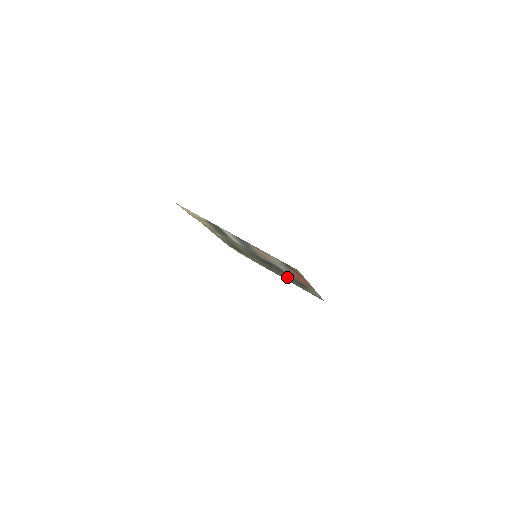
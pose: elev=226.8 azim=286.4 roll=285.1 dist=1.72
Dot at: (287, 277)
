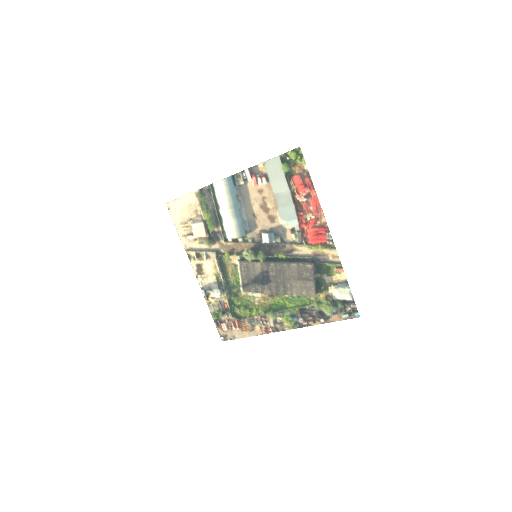
Dot at: (300, 289)
